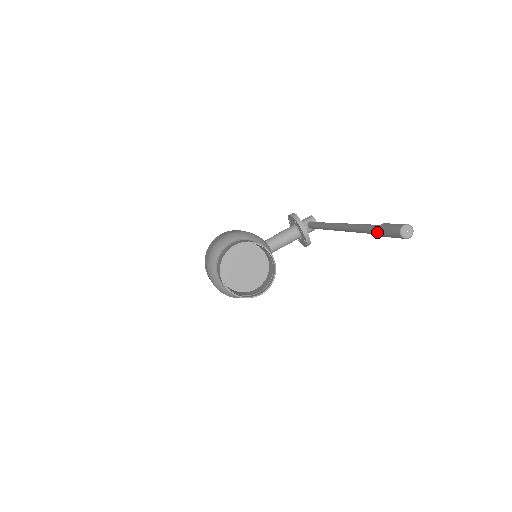
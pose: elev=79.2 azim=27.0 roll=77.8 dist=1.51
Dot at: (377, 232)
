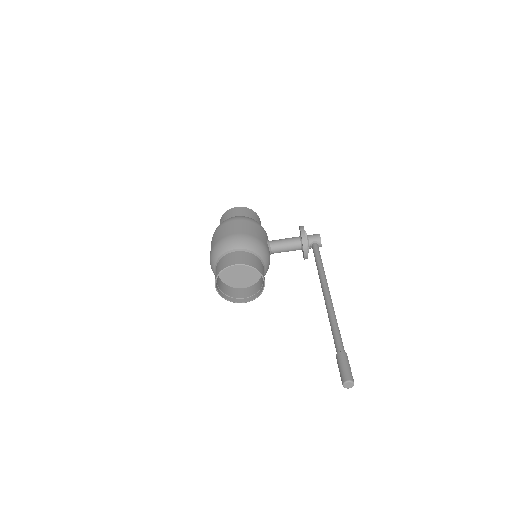
Dot at: occluded
